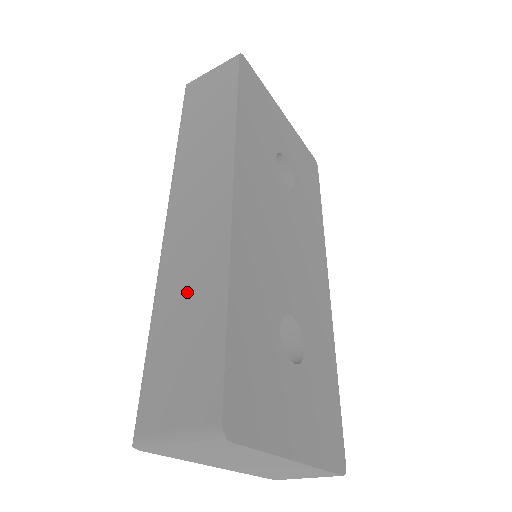
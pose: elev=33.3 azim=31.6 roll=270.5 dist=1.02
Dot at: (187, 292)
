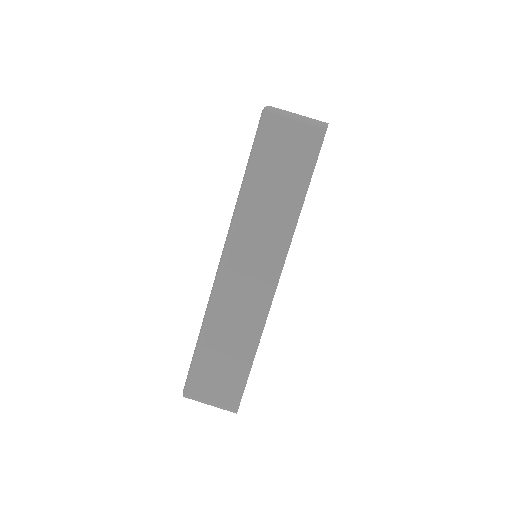
Dot at: (231, 335)
